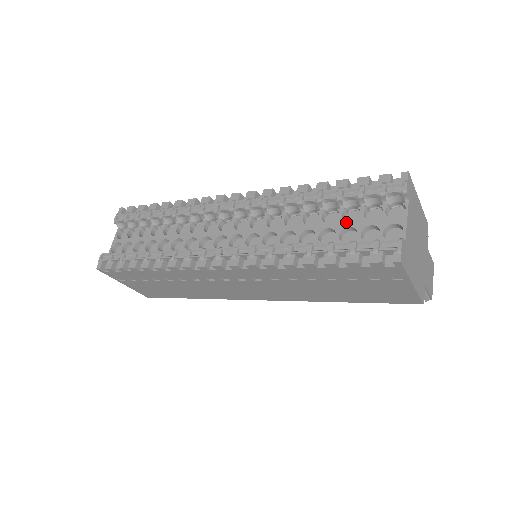
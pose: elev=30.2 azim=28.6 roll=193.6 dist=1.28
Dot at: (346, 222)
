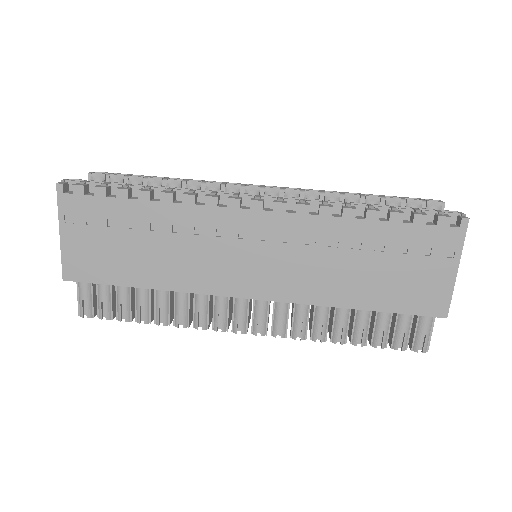
Dot at: occluded
